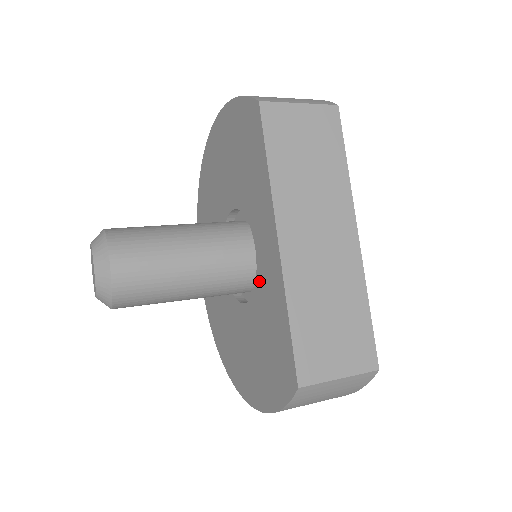
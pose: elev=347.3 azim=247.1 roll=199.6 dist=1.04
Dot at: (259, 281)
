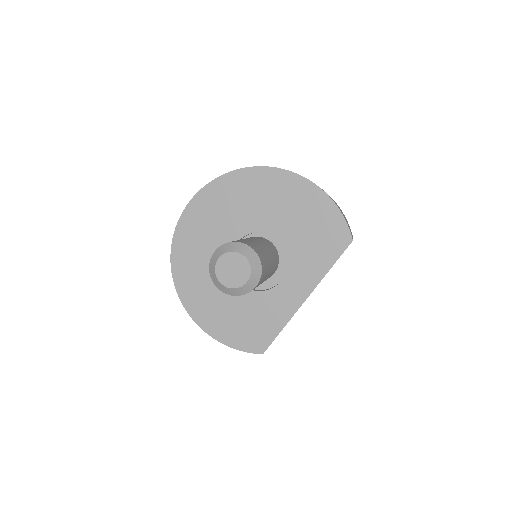
Dot at: (271, 294)
